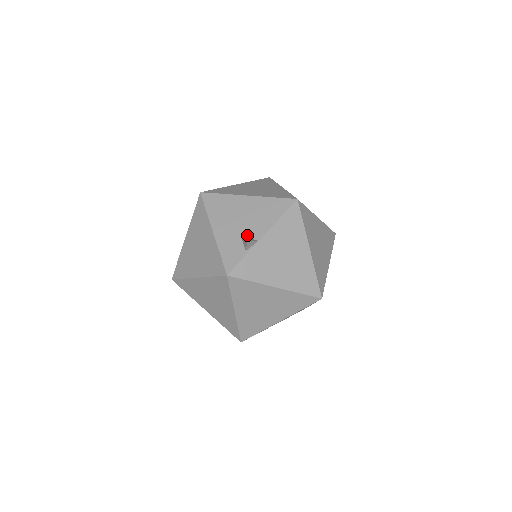
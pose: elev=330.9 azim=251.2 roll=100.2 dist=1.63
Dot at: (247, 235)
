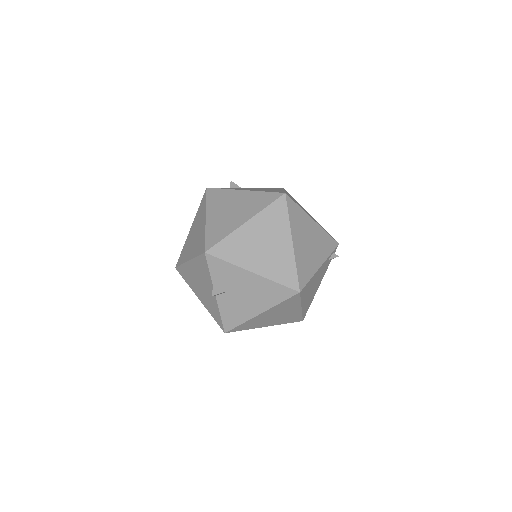
Dot at: occluded
